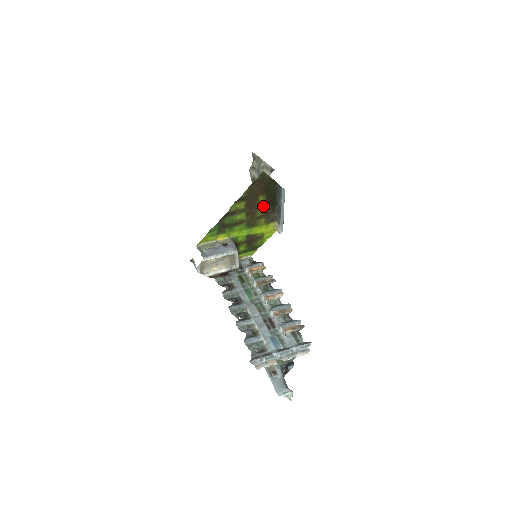
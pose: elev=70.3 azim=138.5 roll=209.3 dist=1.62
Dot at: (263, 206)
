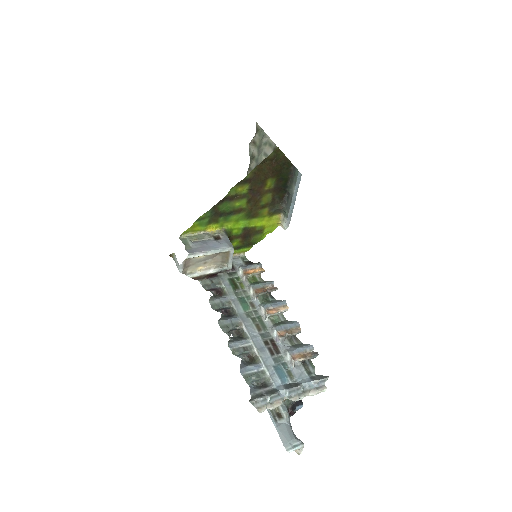
Dot at: (270, 192)
